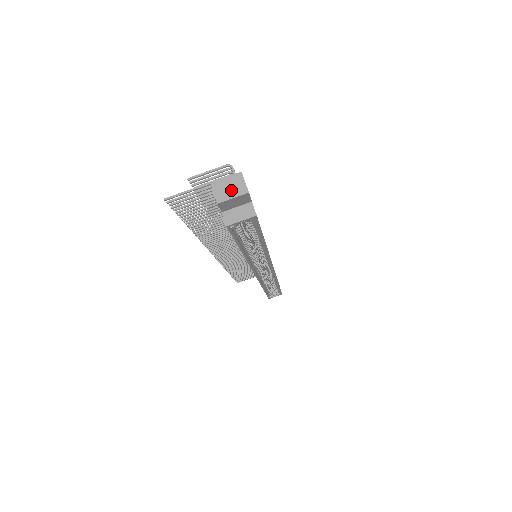
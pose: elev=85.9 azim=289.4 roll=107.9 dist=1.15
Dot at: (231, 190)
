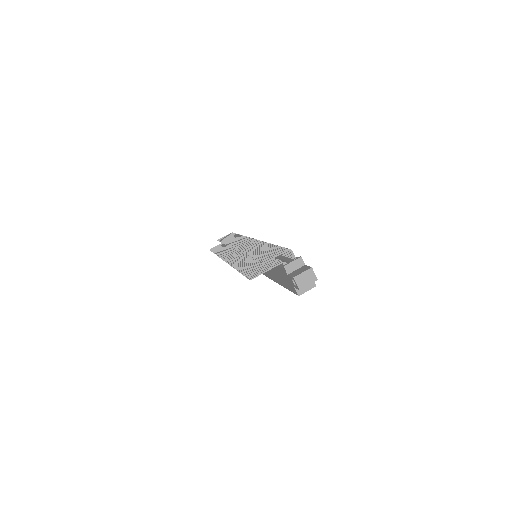
Dot at: (307, 280)
